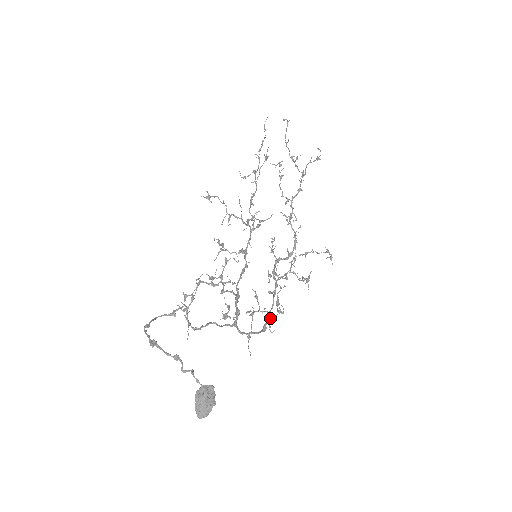
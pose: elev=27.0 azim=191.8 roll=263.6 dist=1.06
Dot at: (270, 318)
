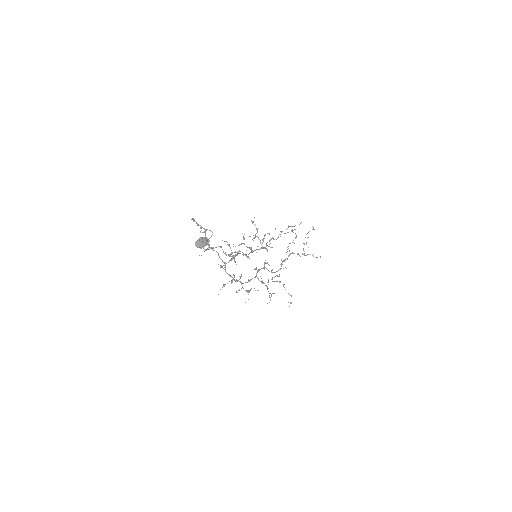
Dot at: occluded
